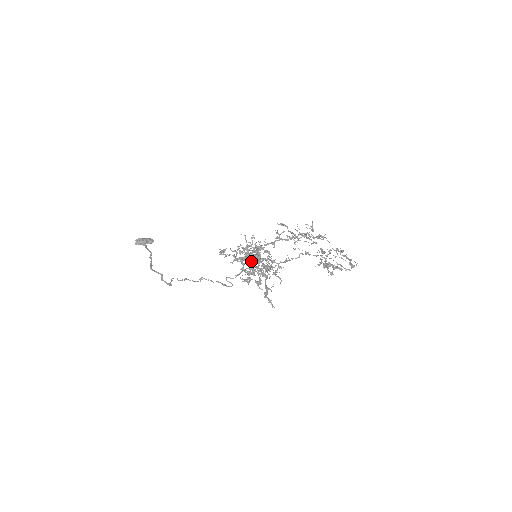
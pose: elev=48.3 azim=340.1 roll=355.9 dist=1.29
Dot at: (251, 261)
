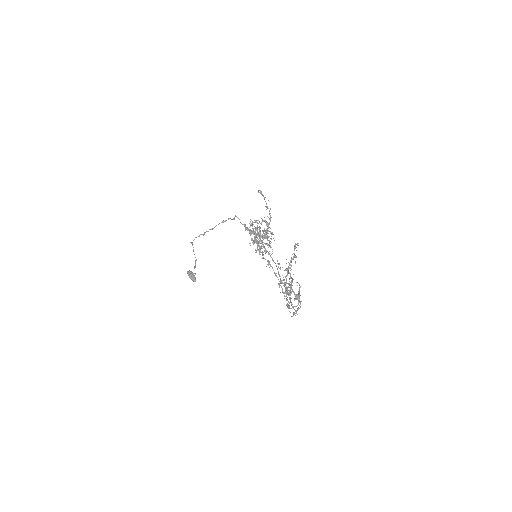
Dot at: (264, 220)
